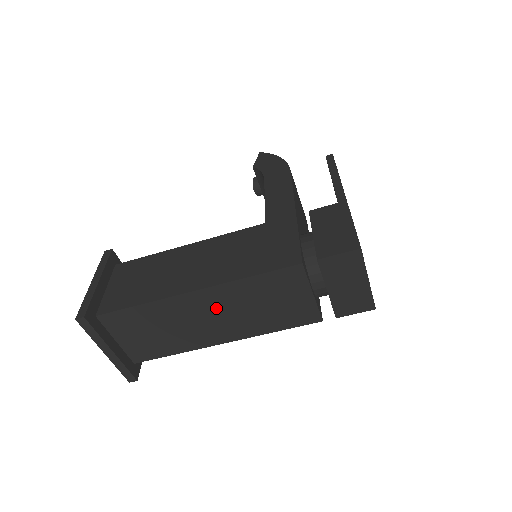
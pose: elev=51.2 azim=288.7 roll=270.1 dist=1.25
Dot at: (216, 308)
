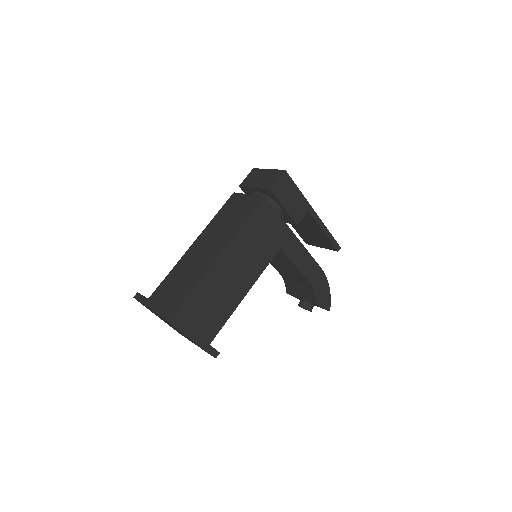
Dot at: (207, 241)
